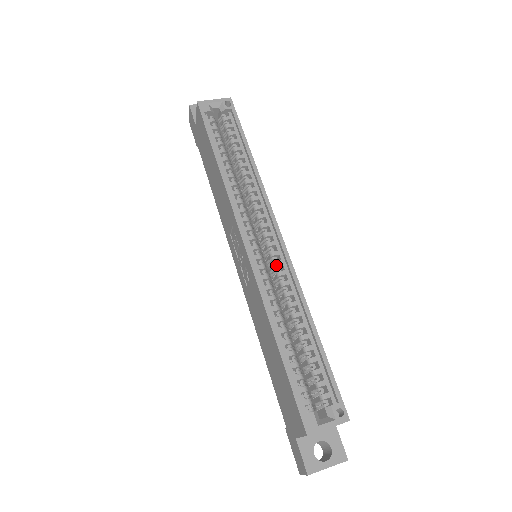
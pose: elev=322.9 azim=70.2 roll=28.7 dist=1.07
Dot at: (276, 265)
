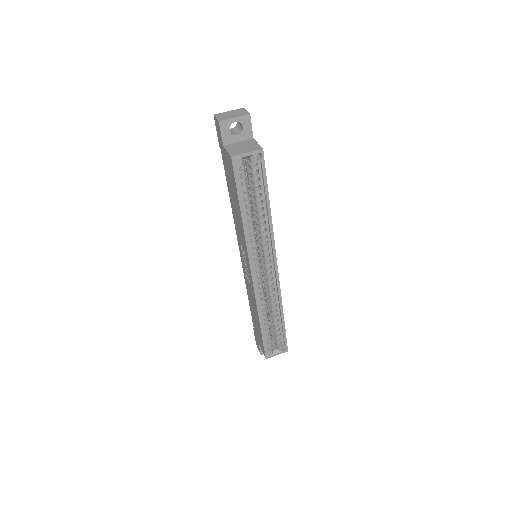
Dot at: (269, 283)
